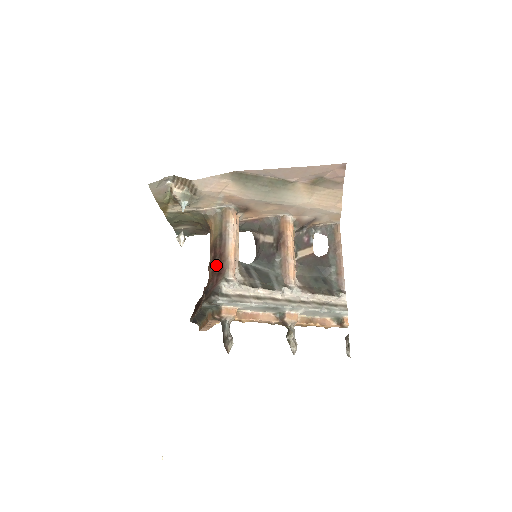
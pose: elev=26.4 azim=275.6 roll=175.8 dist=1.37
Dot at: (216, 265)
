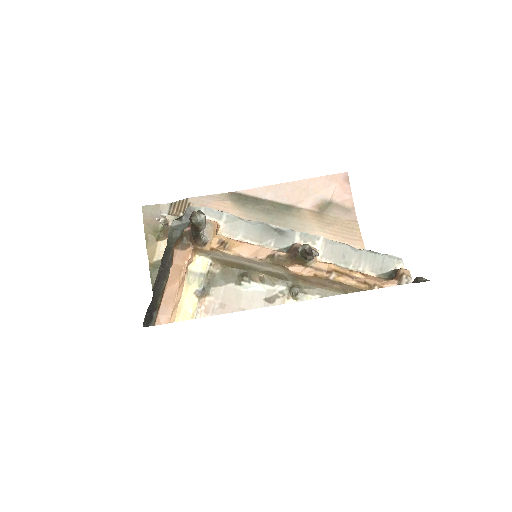
Dot at: occluded
